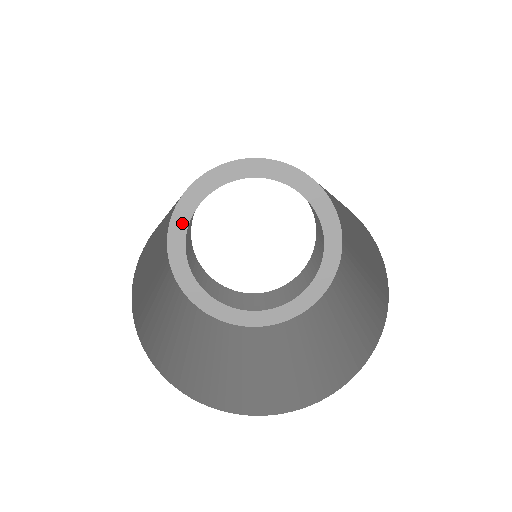
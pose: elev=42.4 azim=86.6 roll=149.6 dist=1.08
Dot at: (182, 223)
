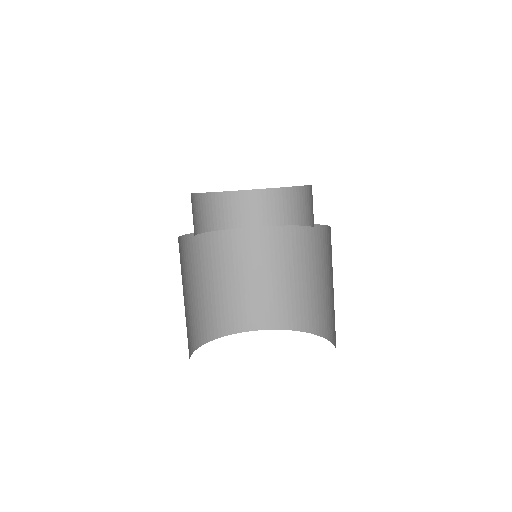
Dot at: occluded
